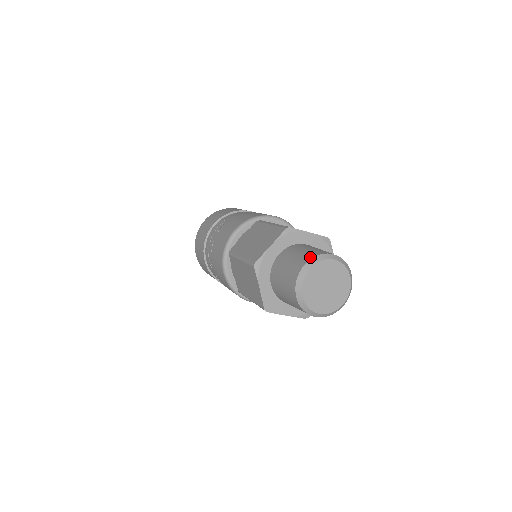
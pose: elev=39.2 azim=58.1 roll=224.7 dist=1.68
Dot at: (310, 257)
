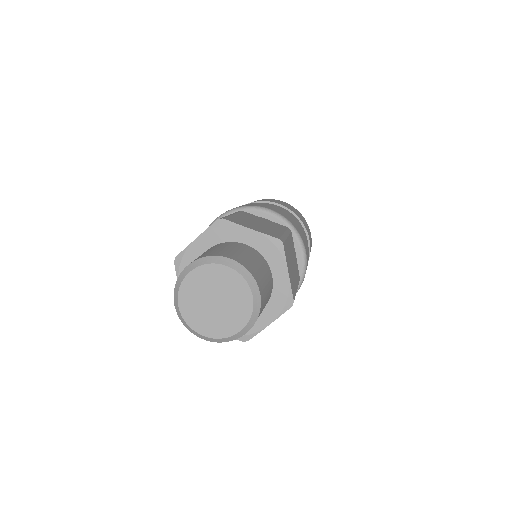
Dot at: (244, 263)
